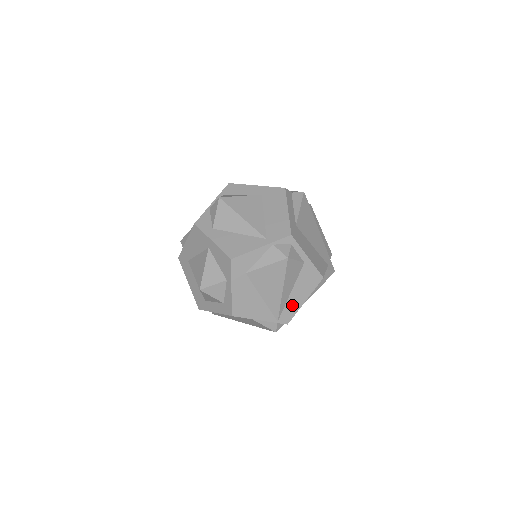
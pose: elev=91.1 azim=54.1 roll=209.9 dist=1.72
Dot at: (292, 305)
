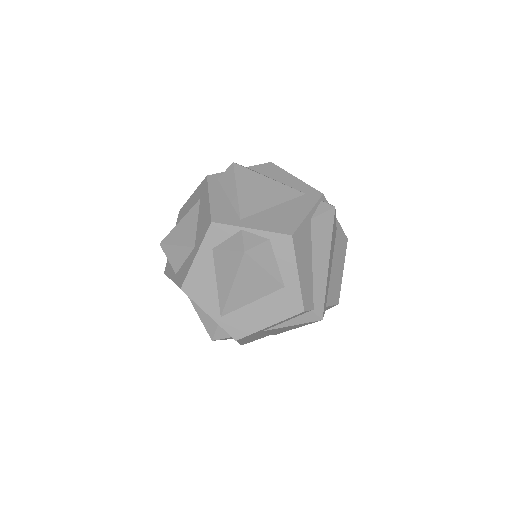
Dot at: occluded
